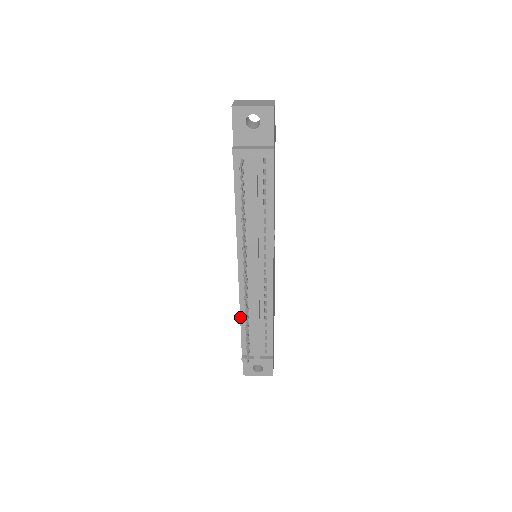
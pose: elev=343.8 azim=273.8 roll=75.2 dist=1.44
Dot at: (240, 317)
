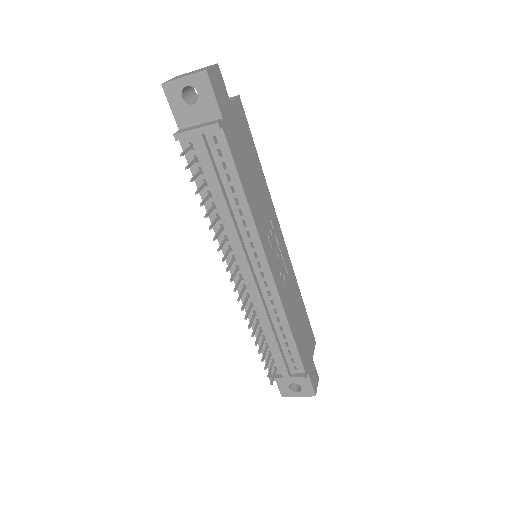
Dot at: occluded
